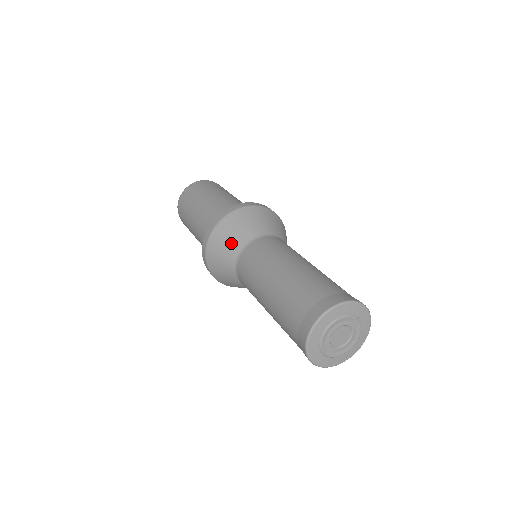
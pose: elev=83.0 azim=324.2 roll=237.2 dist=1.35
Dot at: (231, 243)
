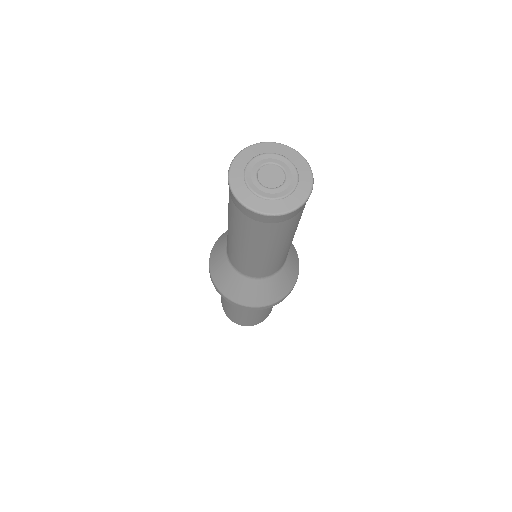
Dot at: occluded
